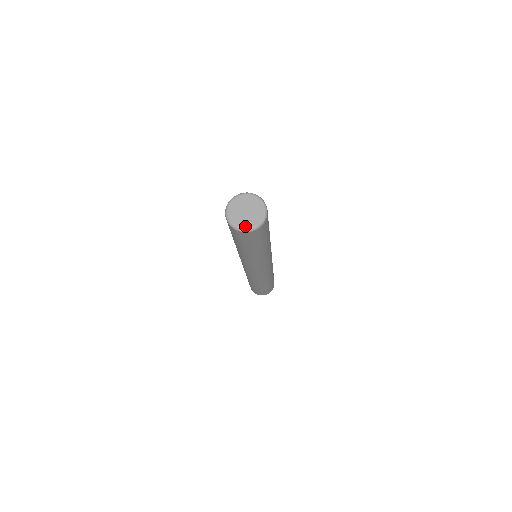
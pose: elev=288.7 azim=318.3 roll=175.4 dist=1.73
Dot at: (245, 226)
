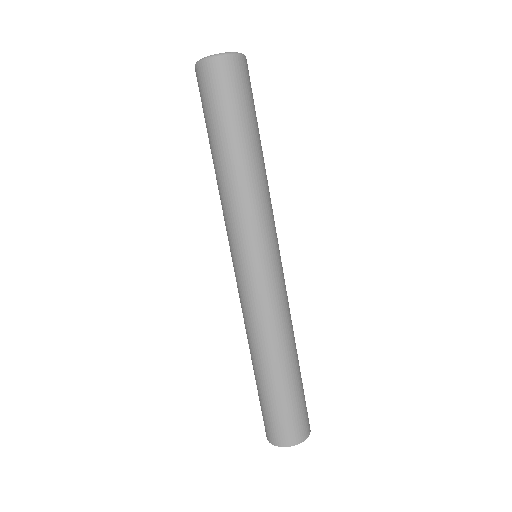
Dot at: occluded
